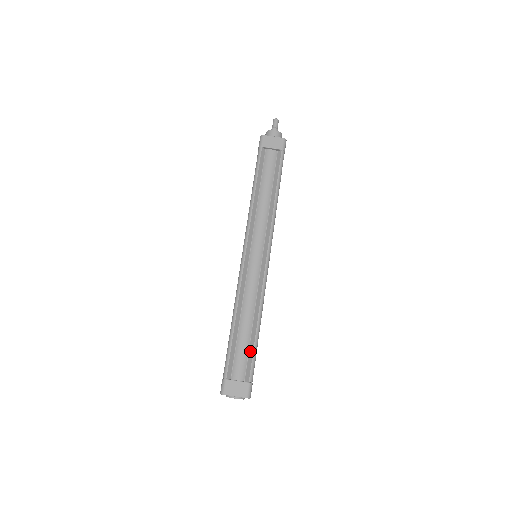
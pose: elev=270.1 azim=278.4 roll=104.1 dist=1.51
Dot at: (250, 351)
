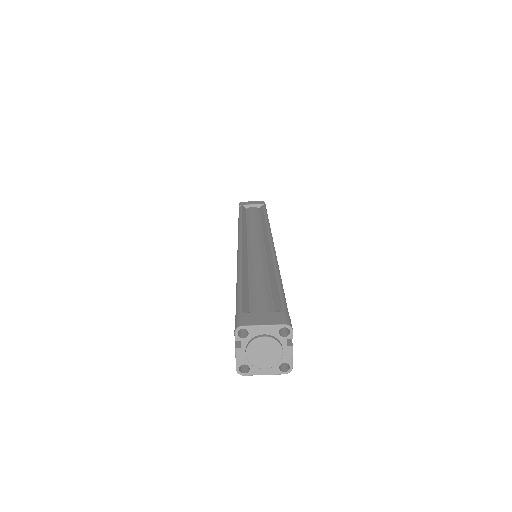
Dot at: (273, 293)
